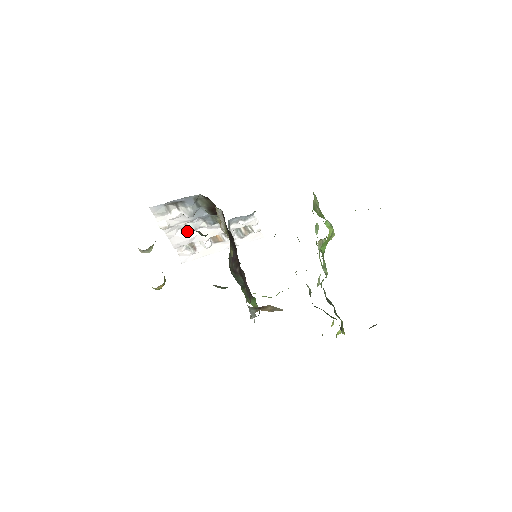
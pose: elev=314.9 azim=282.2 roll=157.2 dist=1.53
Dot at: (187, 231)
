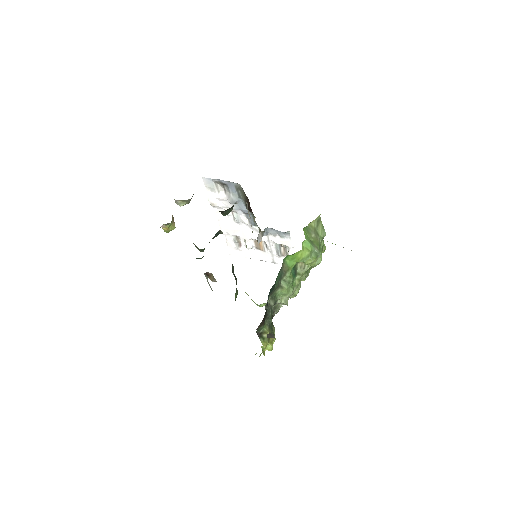
Dot at: (233, 221)
